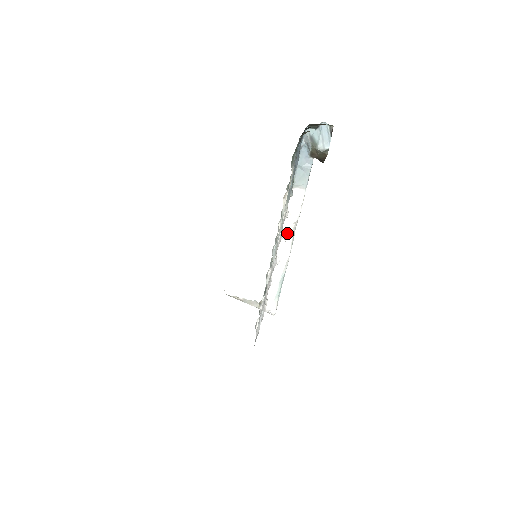
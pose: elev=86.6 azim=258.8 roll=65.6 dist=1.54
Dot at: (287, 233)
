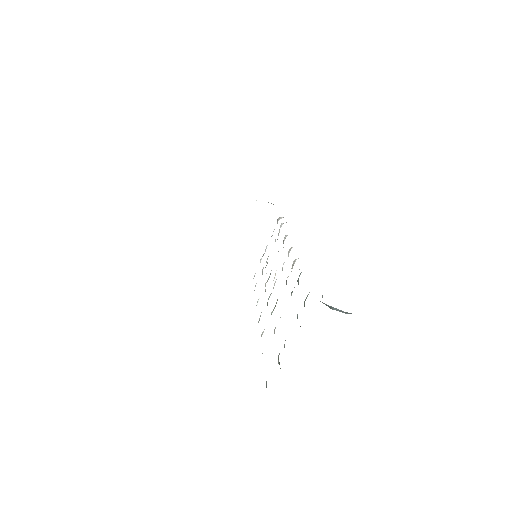
Dot at: occluded
